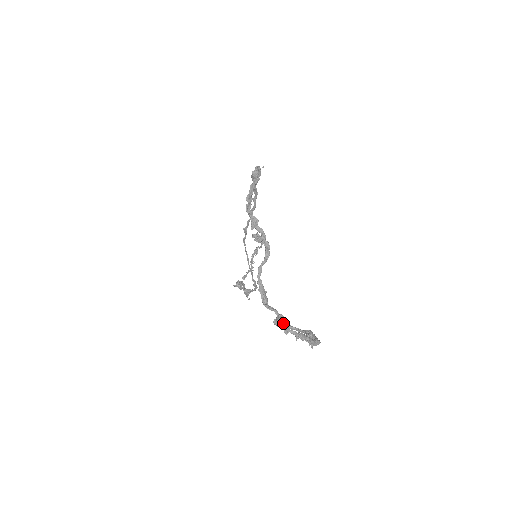
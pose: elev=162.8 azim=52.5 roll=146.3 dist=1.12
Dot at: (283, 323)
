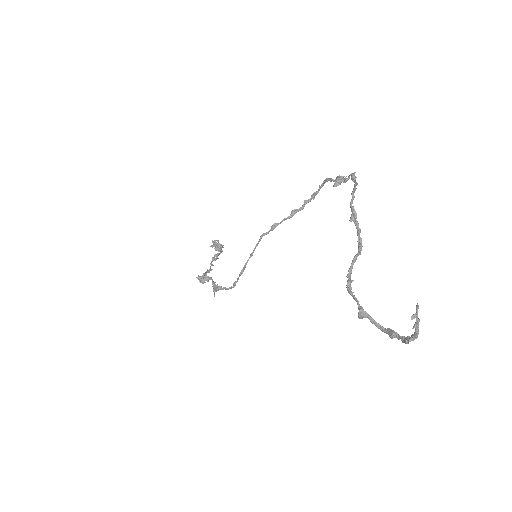
Dot at: occluded
